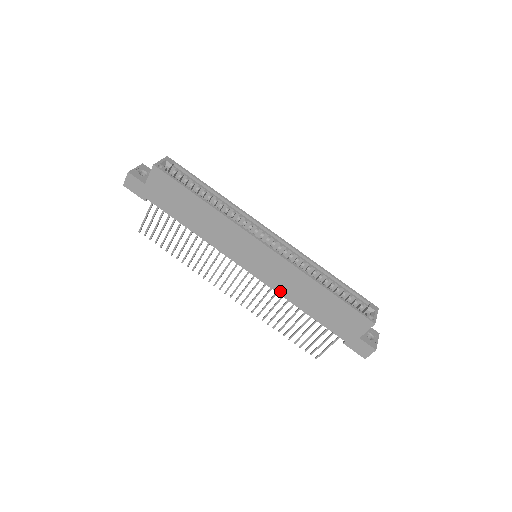
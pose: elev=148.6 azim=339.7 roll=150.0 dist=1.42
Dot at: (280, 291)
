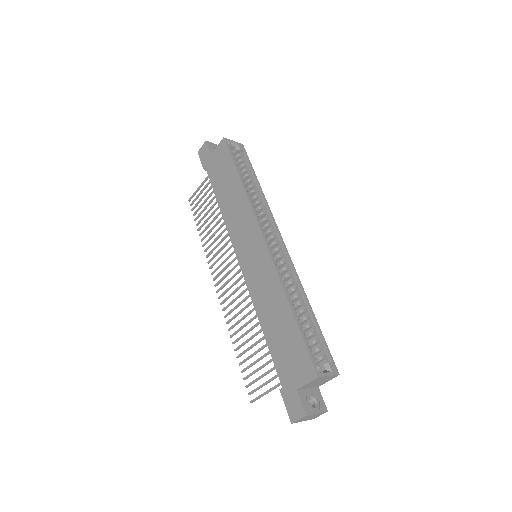
Dot at: (254, 297)
